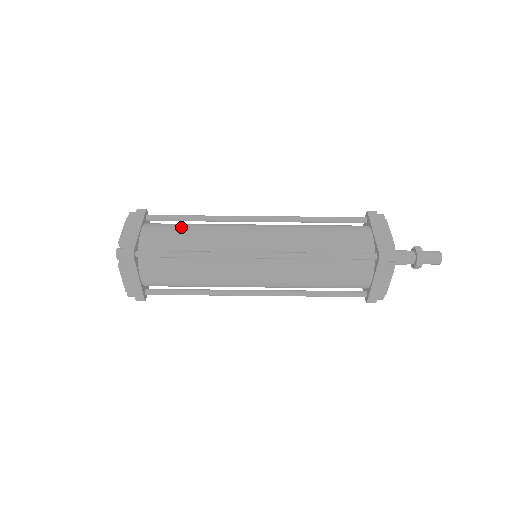
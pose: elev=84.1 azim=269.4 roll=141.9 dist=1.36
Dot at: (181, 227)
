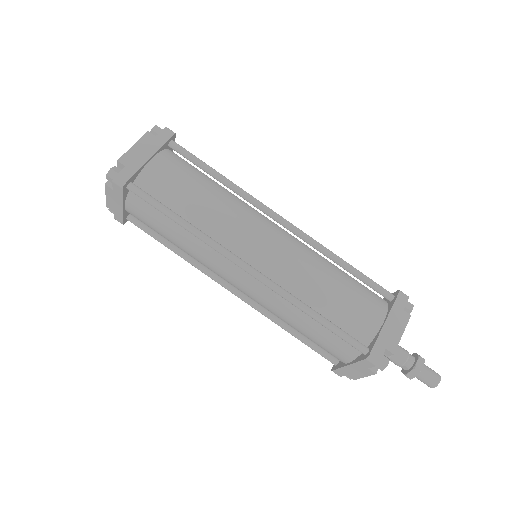
Dot at: (195, 182)
